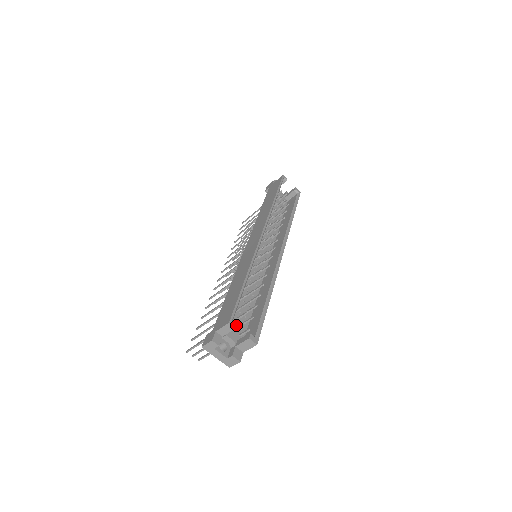
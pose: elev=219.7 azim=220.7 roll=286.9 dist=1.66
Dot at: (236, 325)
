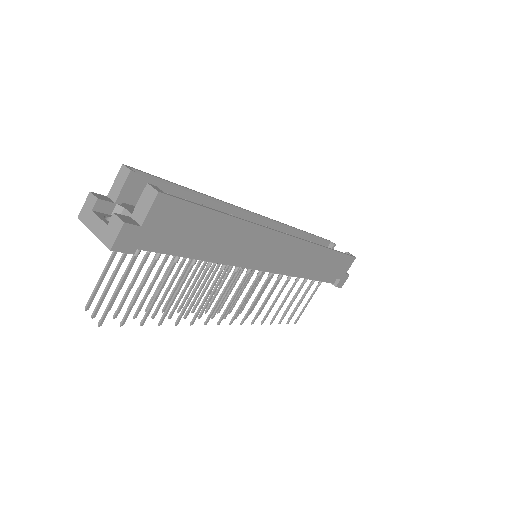
Dot at: occluded
